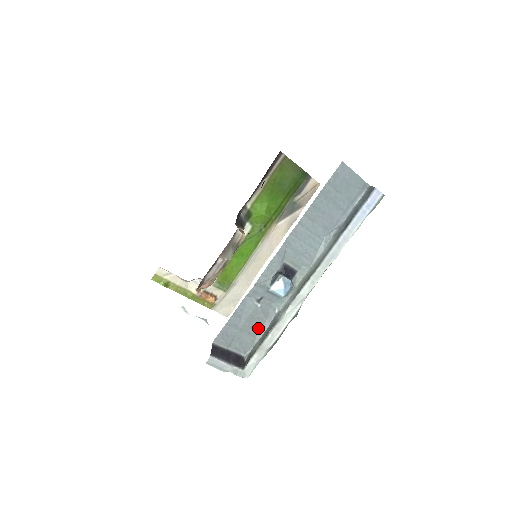
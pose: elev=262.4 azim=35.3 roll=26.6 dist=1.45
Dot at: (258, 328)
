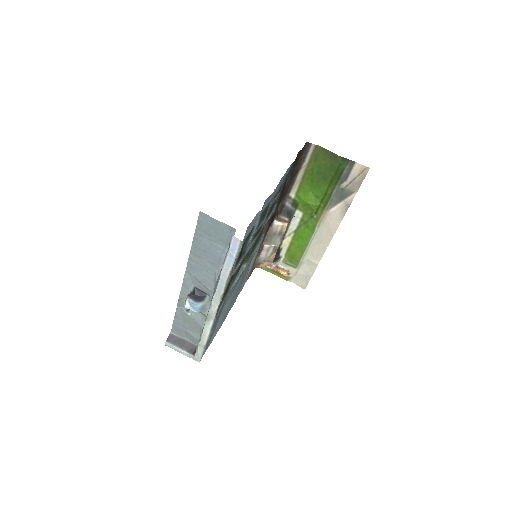
Dot at: (198, 329)
